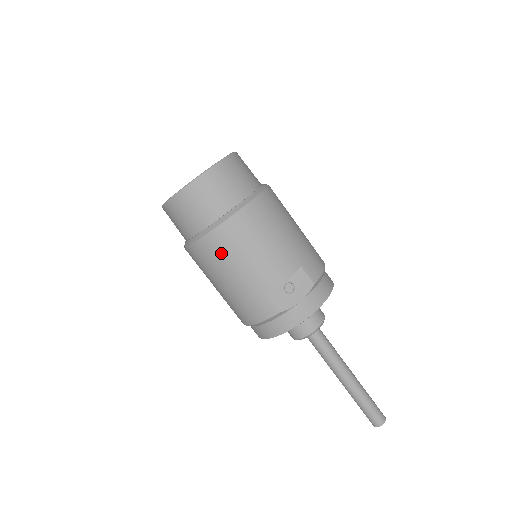
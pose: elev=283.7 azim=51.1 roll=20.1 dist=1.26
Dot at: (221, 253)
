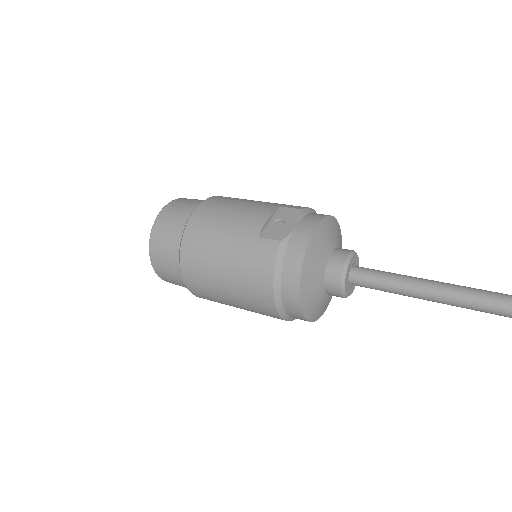
Dot at: (202, 239)
